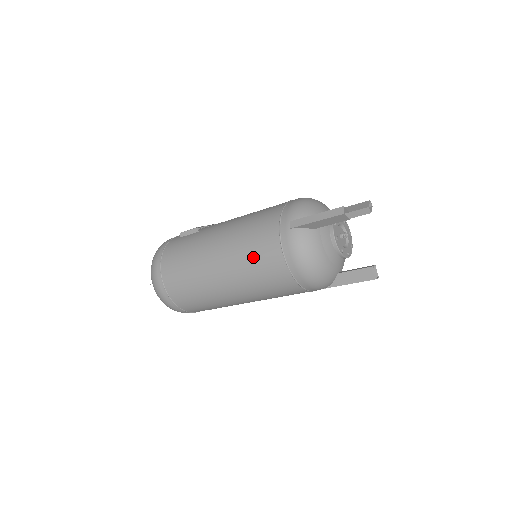
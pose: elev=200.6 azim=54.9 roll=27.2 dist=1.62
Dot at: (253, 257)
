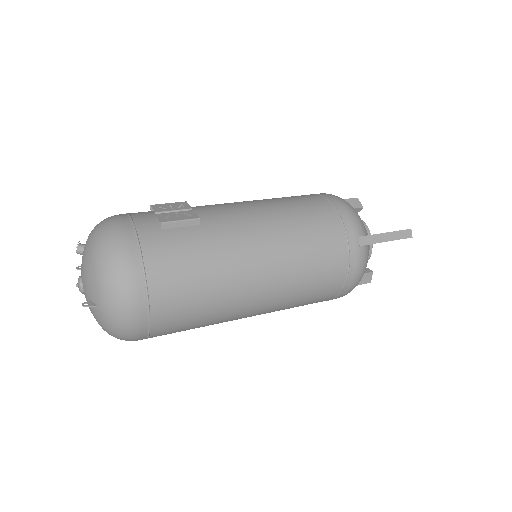
Dot at: (312, 276)
